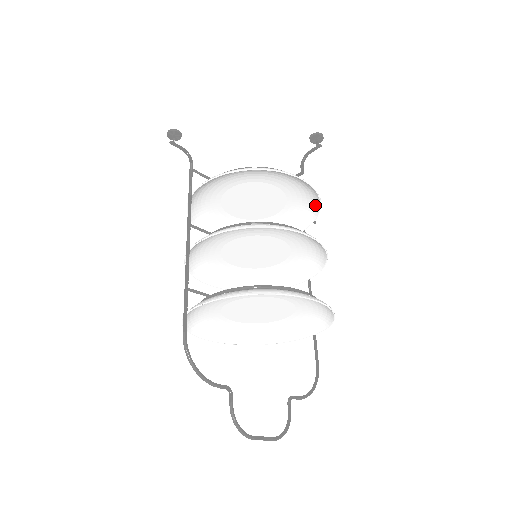
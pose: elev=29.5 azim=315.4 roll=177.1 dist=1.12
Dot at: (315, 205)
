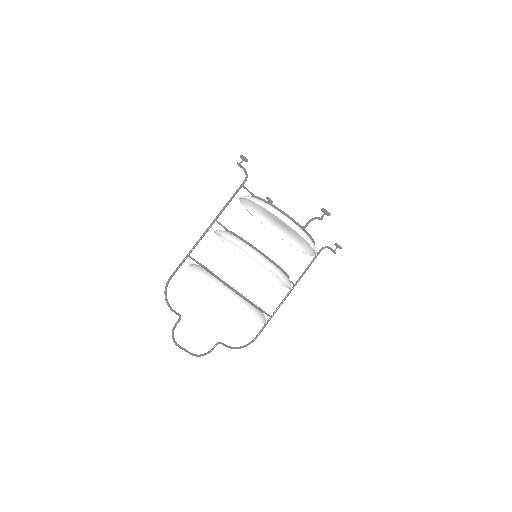
Dot at: (315, 248)
